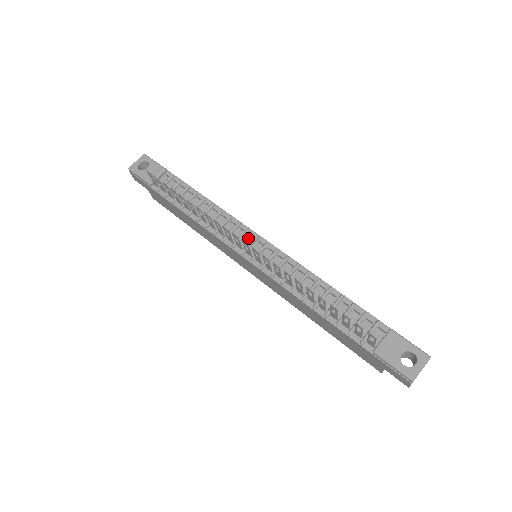
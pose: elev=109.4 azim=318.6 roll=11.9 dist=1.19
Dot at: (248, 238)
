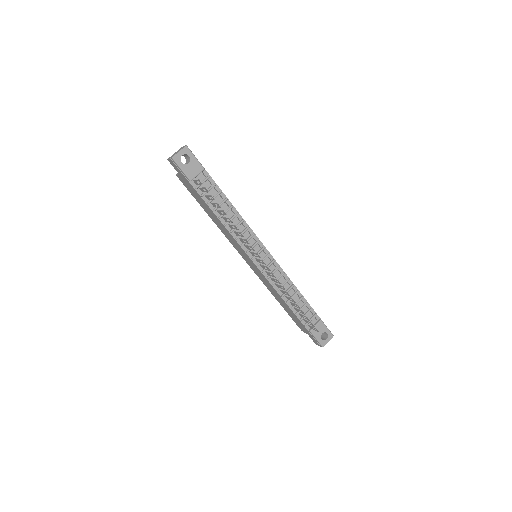
Dot at: (257, 247)
